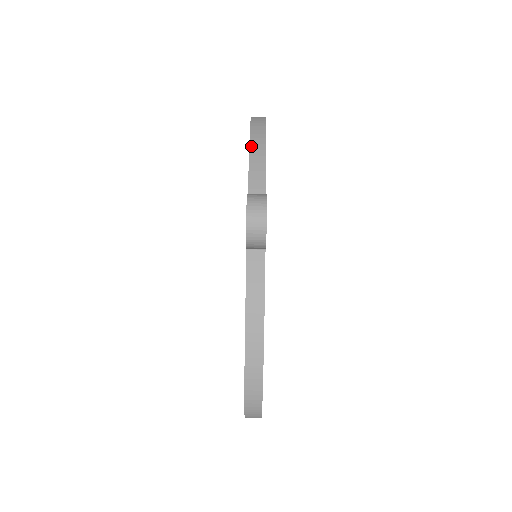
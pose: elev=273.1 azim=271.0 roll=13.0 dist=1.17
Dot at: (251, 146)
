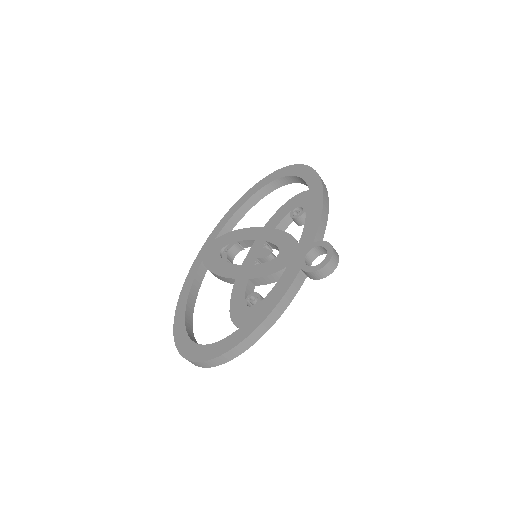
Dot at: (324, 202)
